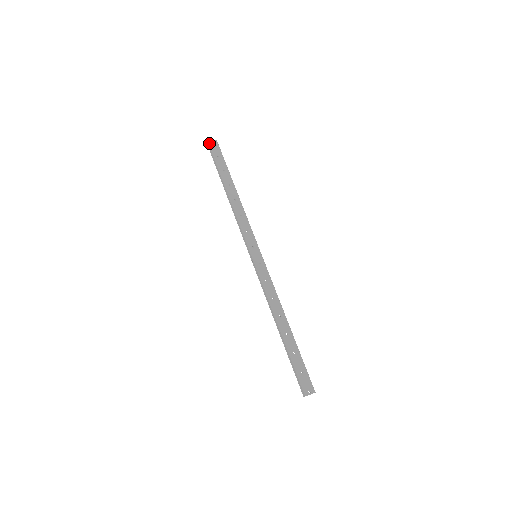
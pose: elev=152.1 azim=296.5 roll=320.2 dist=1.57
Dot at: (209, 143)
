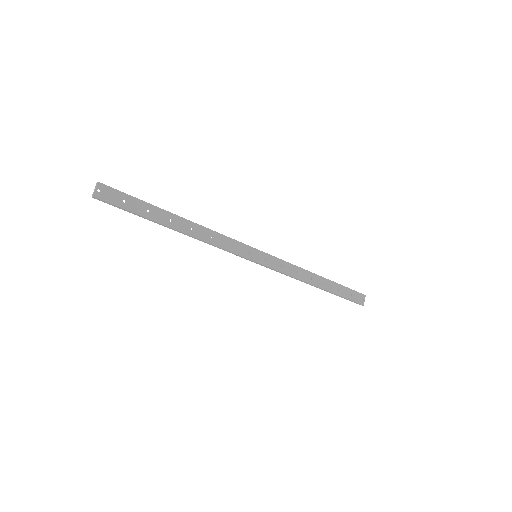
Dot at: (97, 197)
